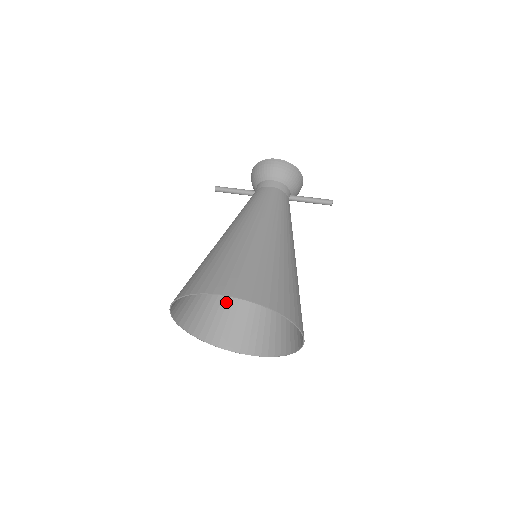
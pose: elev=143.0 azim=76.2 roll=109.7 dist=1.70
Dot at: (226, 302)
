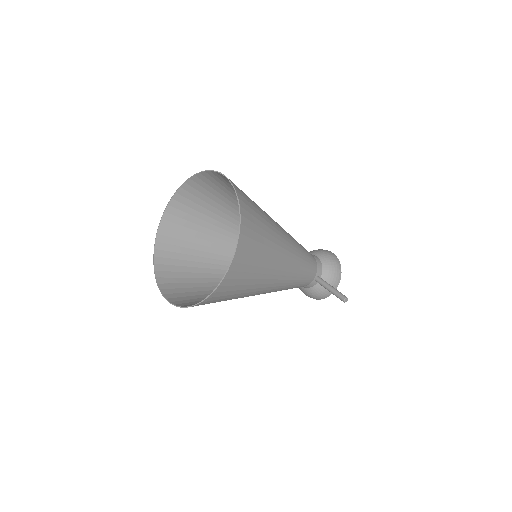
Dot at: (198, 272)
